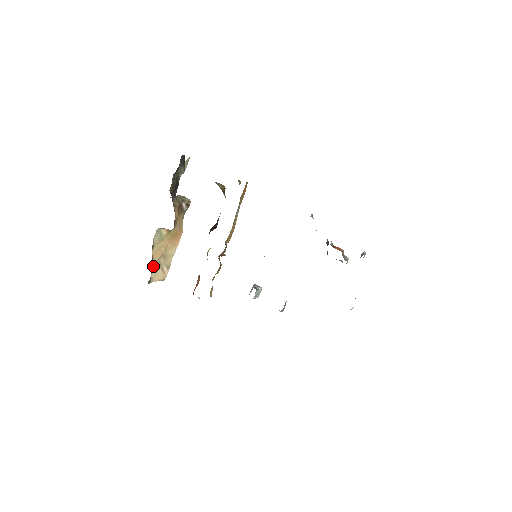
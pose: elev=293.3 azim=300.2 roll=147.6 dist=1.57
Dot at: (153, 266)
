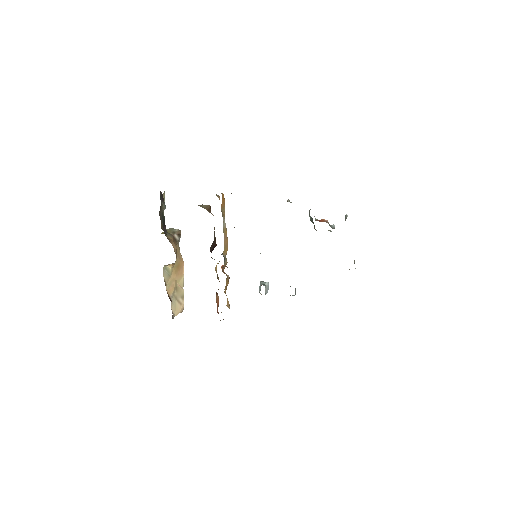
Dot at: occluded
